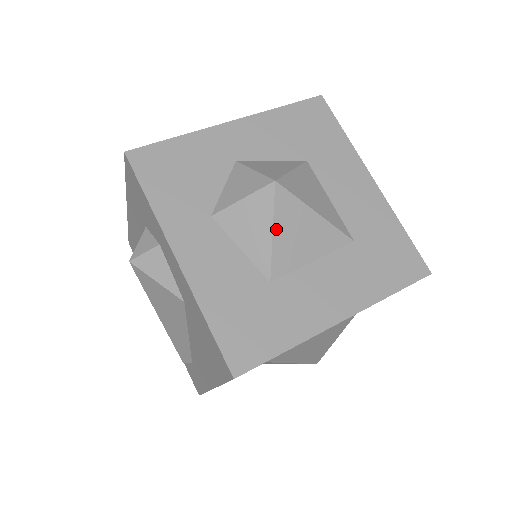
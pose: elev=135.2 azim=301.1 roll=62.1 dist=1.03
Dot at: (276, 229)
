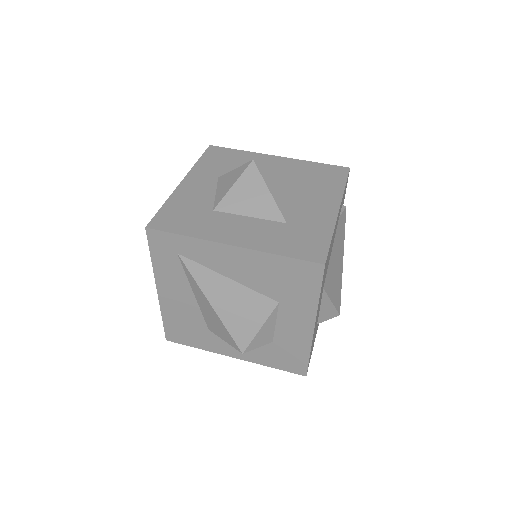
Dot at: (237, 184)
